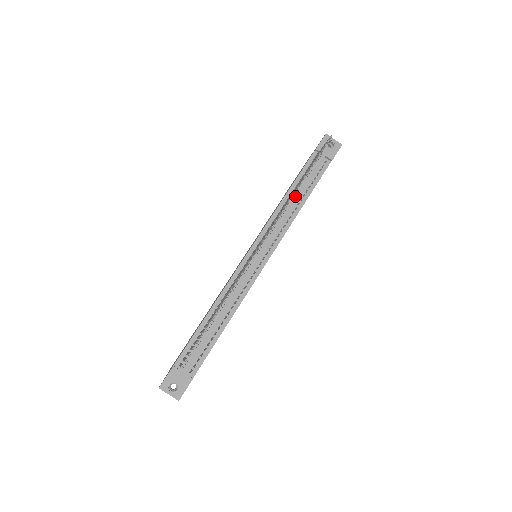
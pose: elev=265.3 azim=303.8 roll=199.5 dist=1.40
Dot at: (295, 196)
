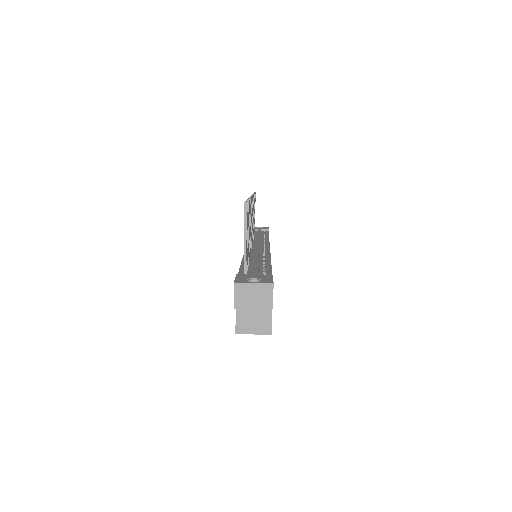
Dot at: (257, 234)
